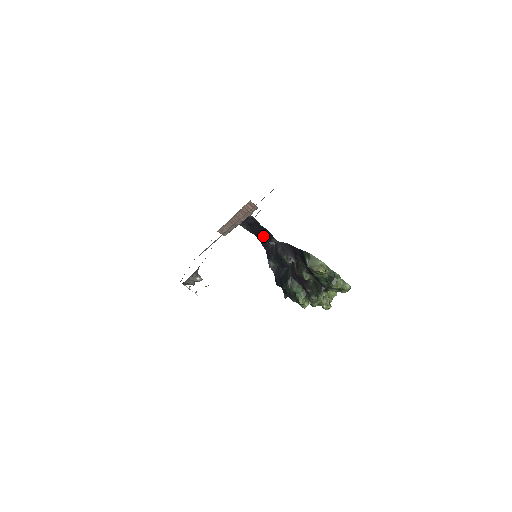
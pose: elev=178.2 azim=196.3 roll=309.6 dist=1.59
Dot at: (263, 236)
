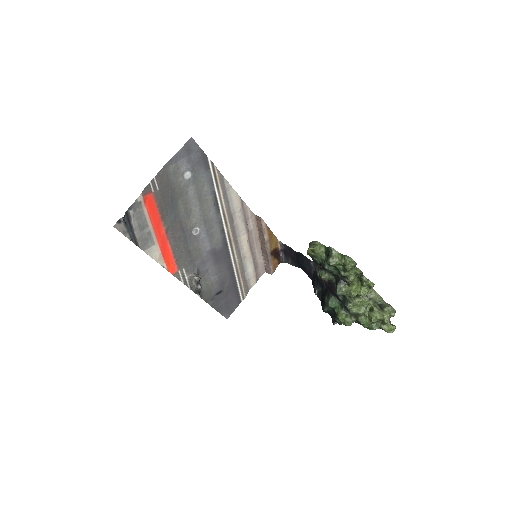
Dot at: (302, 263)
